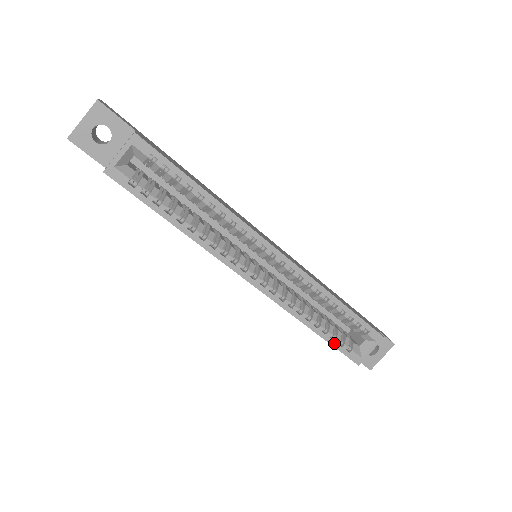
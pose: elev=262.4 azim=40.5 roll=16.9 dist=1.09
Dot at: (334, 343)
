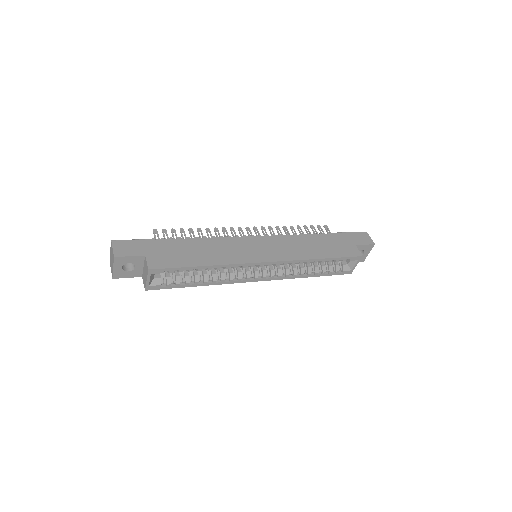
Dot at: (329, 274)
